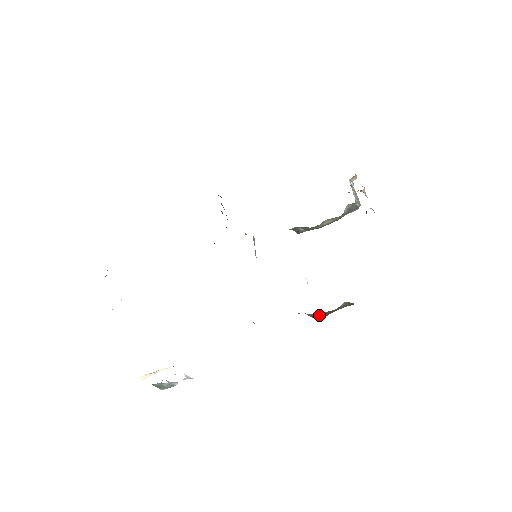
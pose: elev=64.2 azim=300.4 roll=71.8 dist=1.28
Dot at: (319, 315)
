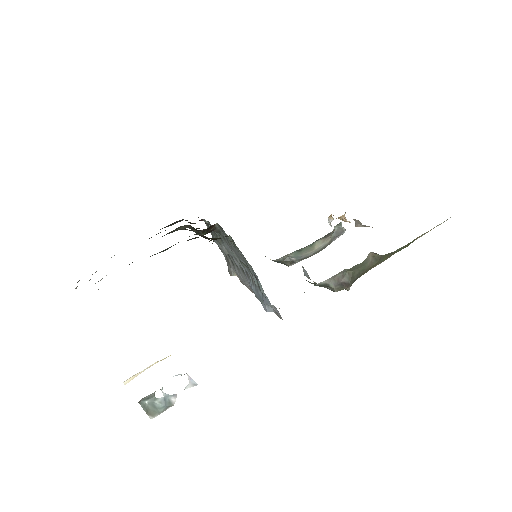
Dot at: (345, 278)
